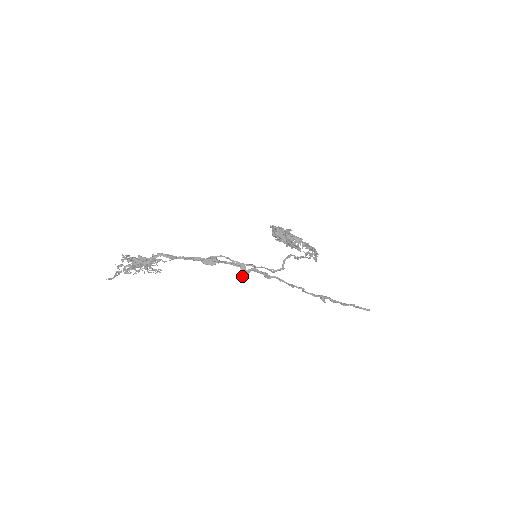
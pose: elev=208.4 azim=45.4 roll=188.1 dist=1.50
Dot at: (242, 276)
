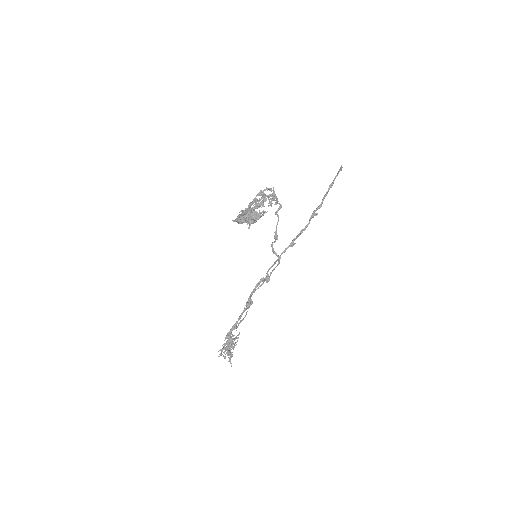
Dot at: occluded
